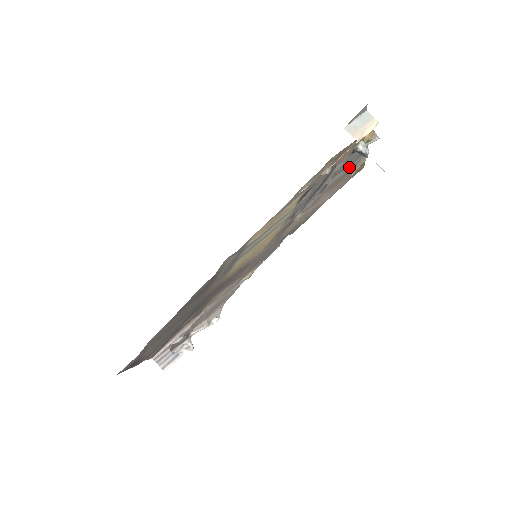
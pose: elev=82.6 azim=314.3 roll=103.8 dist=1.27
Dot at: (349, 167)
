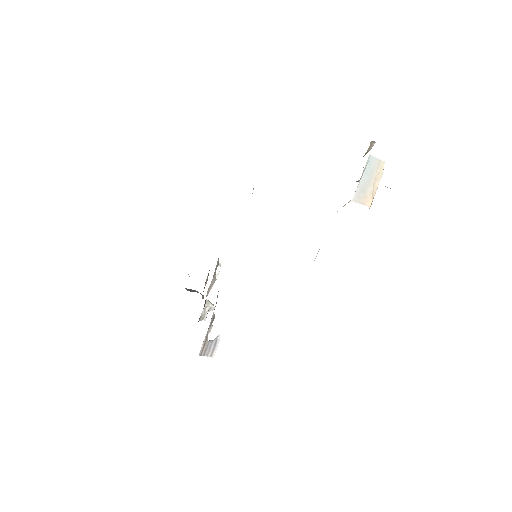
Dot at: occluded
